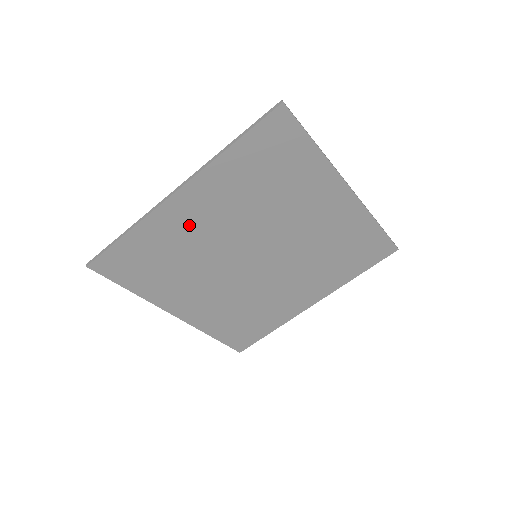
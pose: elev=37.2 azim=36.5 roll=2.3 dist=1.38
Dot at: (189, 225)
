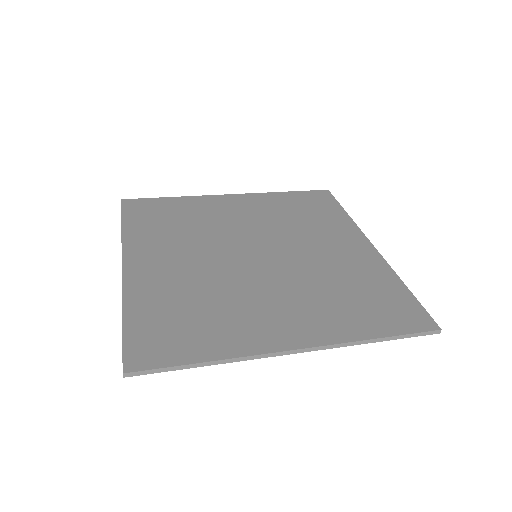
Dot at: (163, 253)
